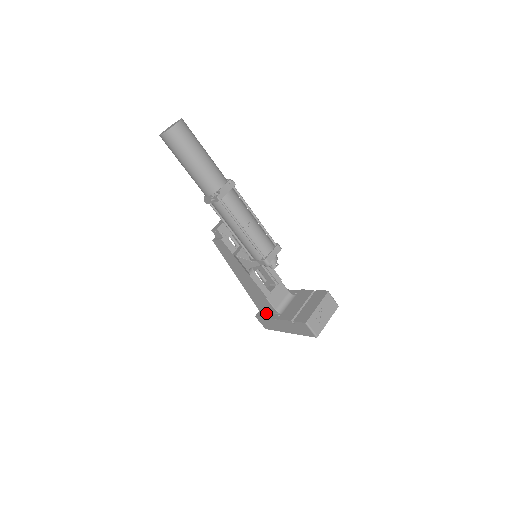
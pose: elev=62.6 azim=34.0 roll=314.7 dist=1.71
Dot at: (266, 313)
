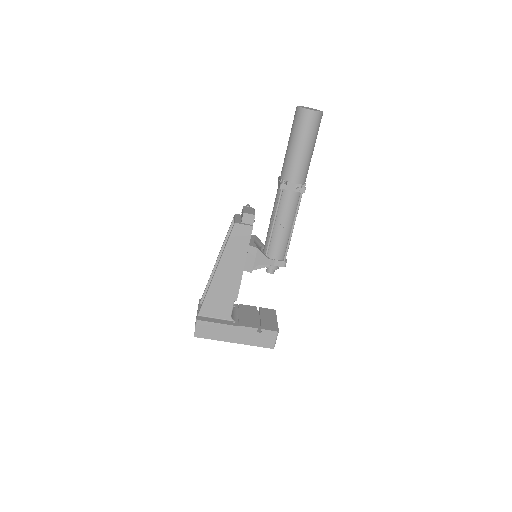
Dot at: (212, 318)
